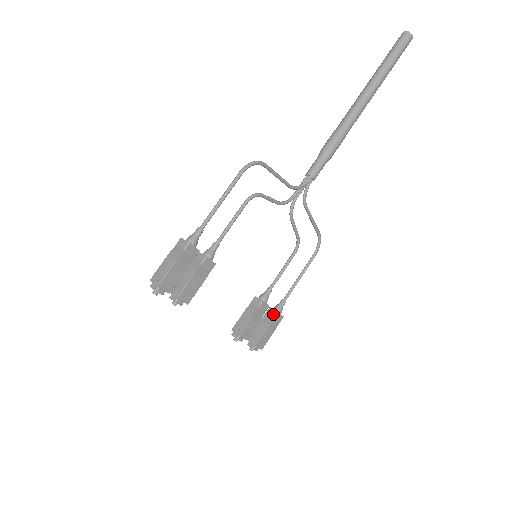
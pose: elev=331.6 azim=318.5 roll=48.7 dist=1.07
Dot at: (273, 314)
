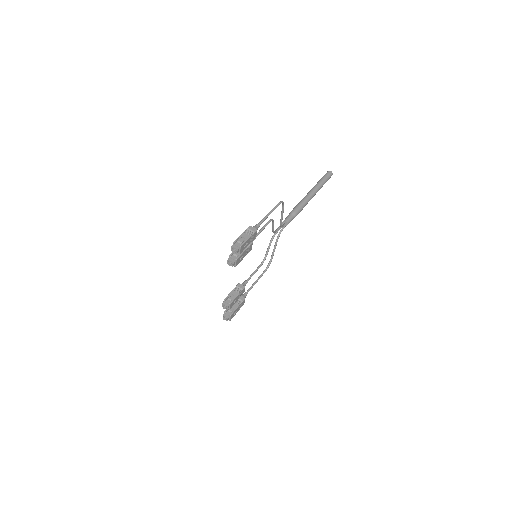
Dot at: (242, 299)
